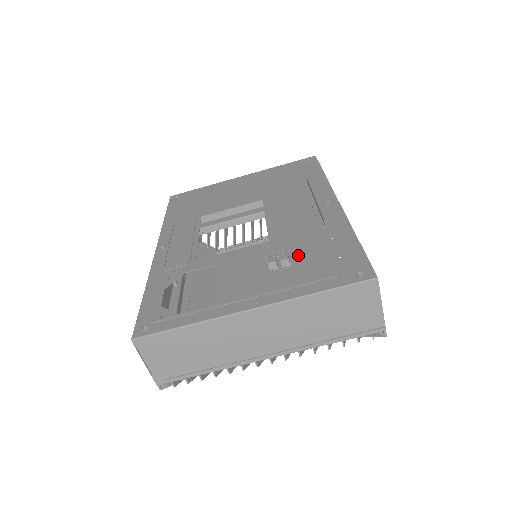
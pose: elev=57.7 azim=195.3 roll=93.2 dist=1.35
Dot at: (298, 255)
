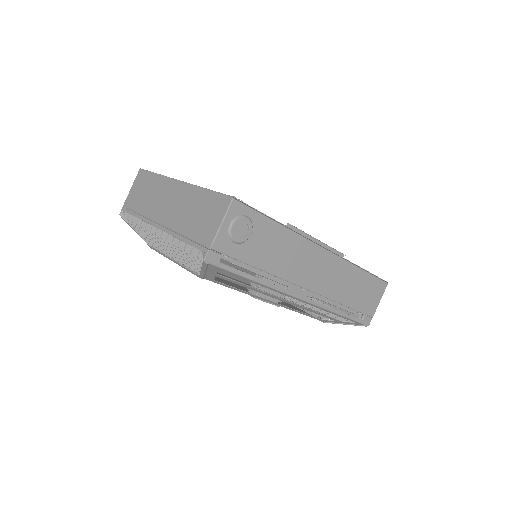
Dot at: occluded
